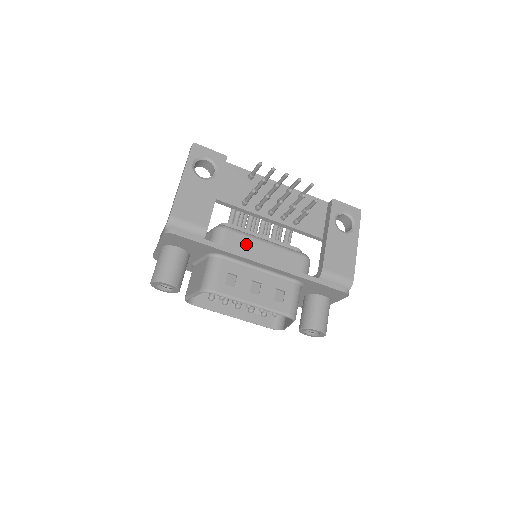
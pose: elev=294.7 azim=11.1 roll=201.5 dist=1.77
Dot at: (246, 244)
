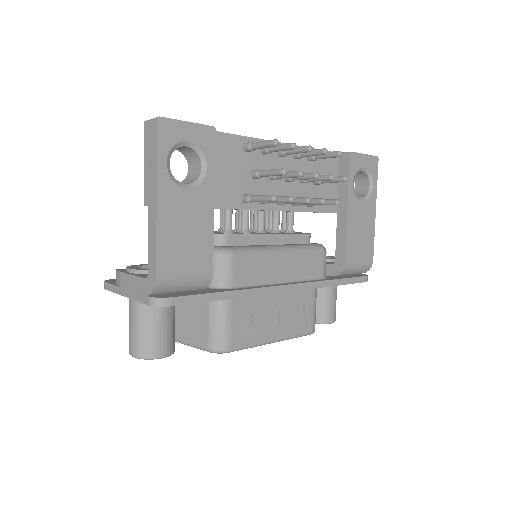
Dot at: (259, 268)
